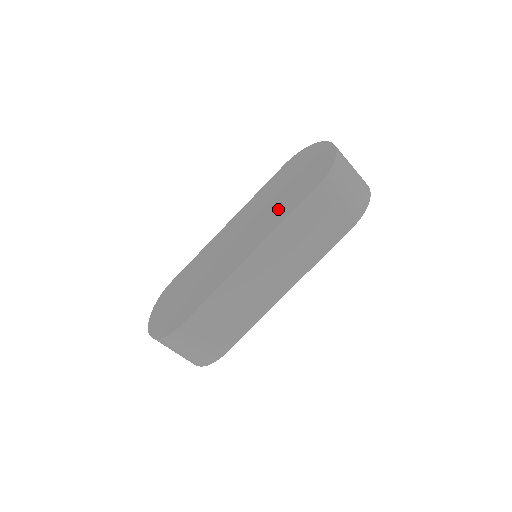
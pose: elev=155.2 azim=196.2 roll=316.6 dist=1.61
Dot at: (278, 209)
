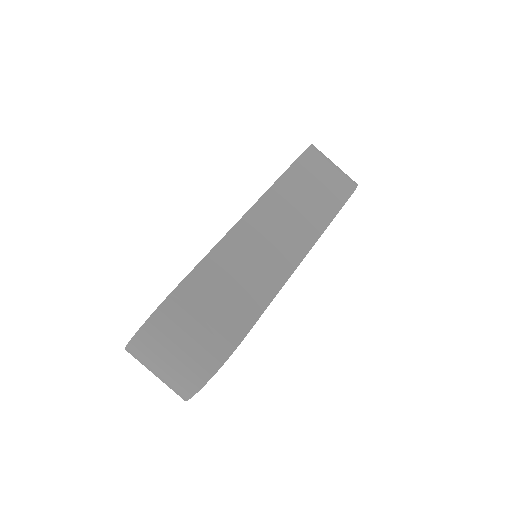
Dot at: occluded
